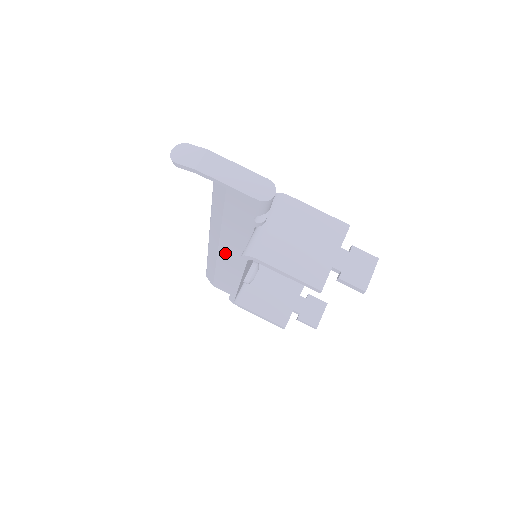
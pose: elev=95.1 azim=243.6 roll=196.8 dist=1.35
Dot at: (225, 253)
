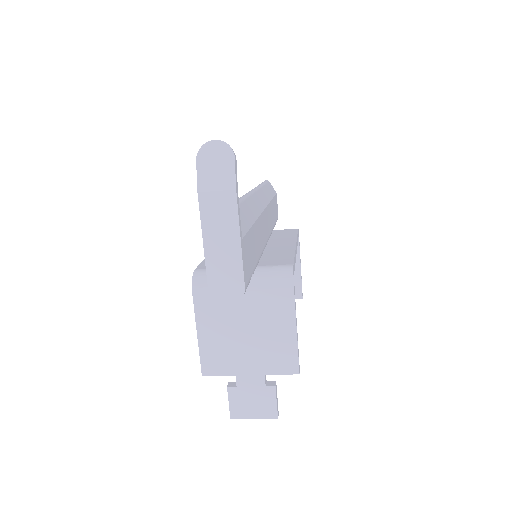
Dot at: occluded
